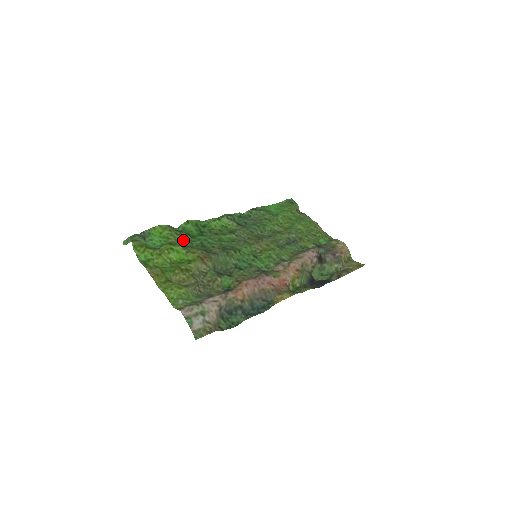
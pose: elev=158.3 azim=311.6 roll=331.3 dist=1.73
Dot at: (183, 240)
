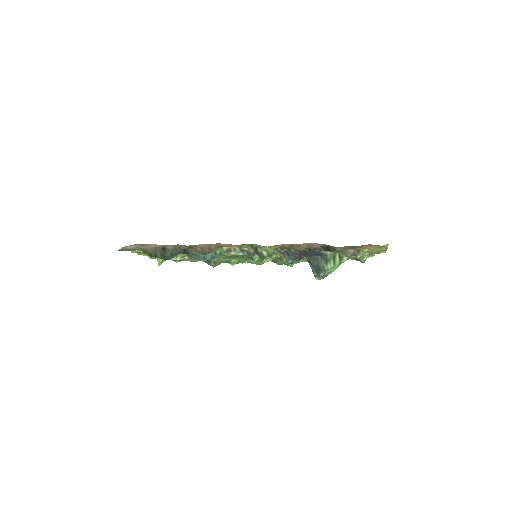
Dot at: occluded
